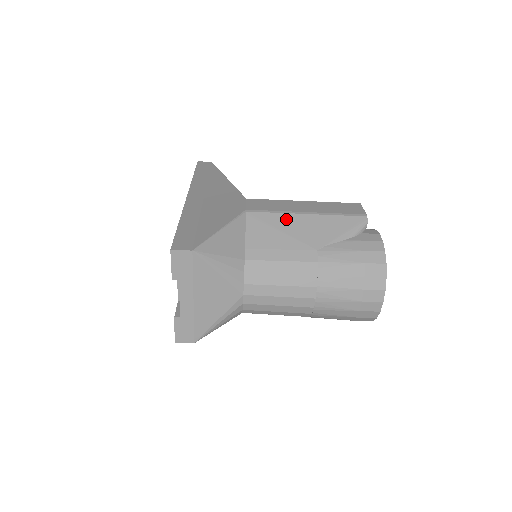
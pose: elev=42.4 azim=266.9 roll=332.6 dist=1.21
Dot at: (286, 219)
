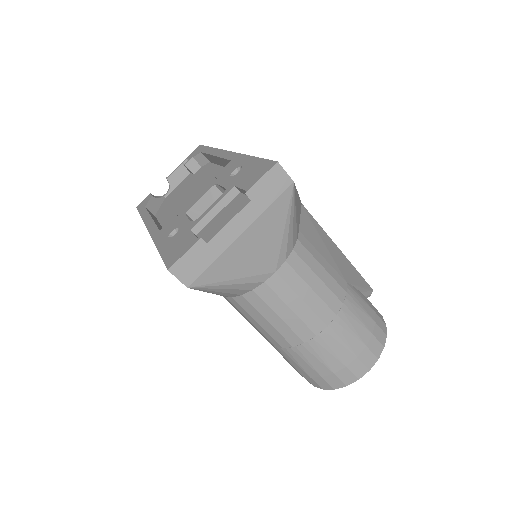
Dot at: (327, 238)
